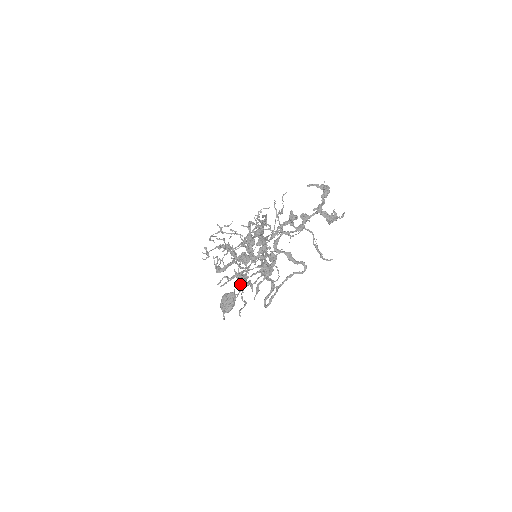
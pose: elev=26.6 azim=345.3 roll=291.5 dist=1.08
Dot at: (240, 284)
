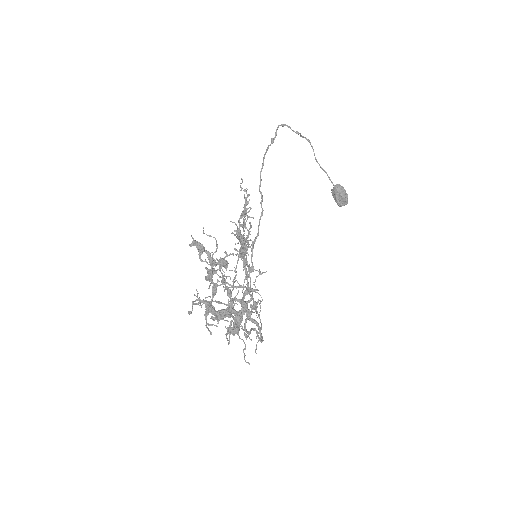
Dot at: (237, 333)
